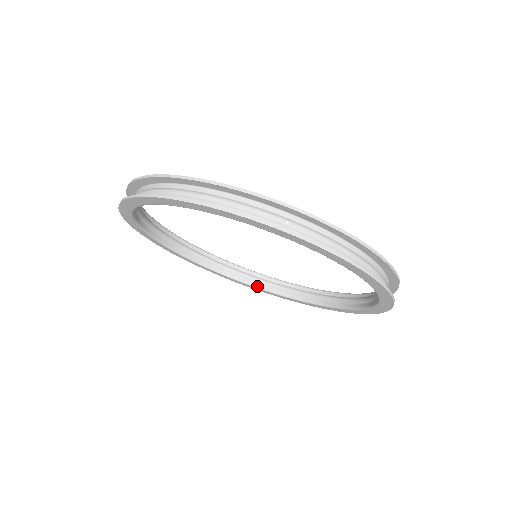
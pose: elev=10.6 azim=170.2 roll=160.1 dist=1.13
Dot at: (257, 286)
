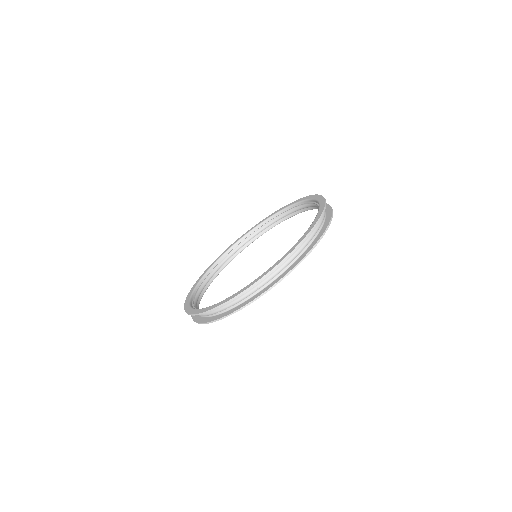
Dot at: occluded
